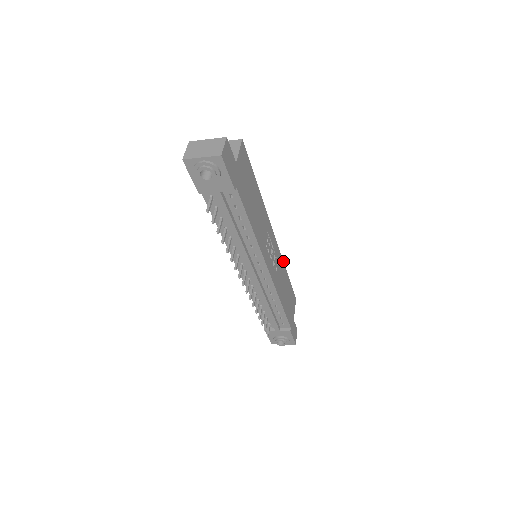
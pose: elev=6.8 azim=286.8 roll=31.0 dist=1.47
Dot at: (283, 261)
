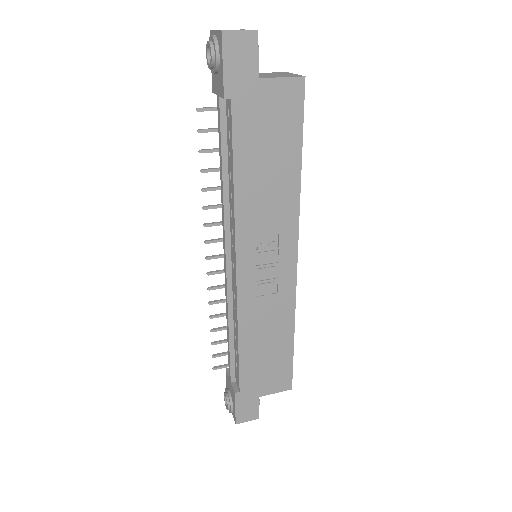
Dot at: occluded
